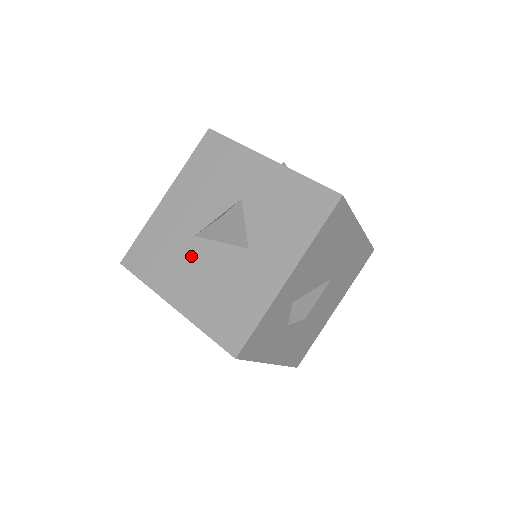
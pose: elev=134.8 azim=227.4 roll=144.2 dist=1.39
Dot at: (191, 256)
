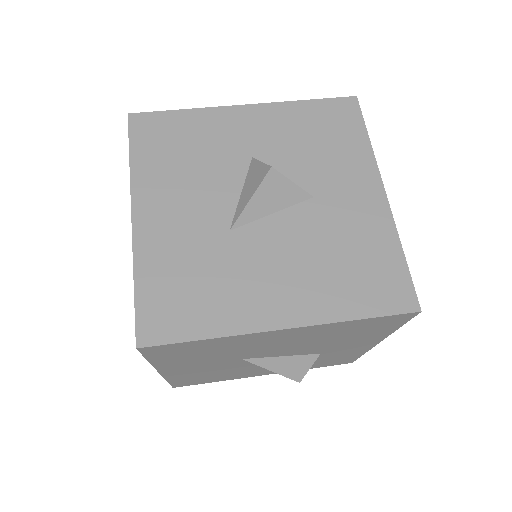
Dot at: (249, 254)
